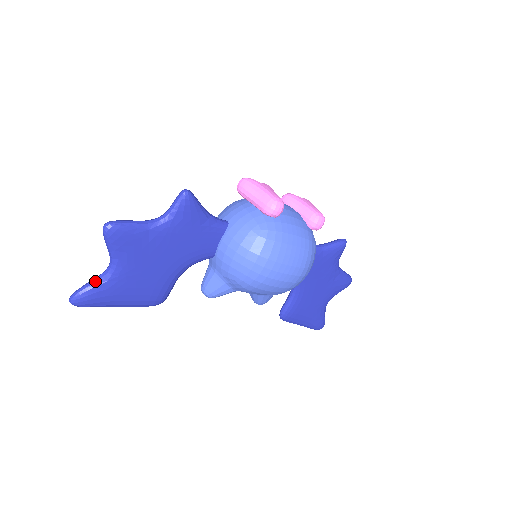
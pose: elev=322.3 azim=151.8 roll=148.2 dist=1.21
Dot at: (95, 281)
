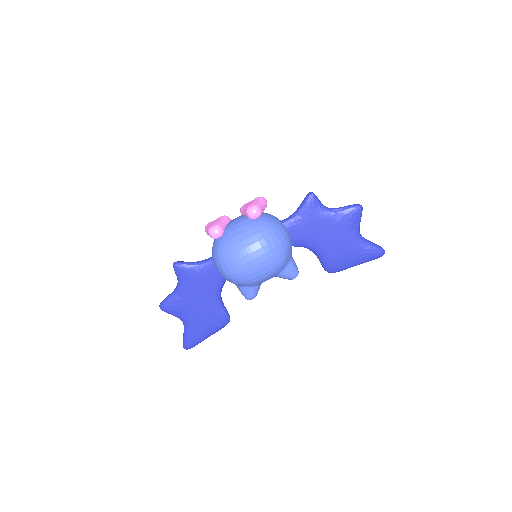
Dot at: (184, 333)
